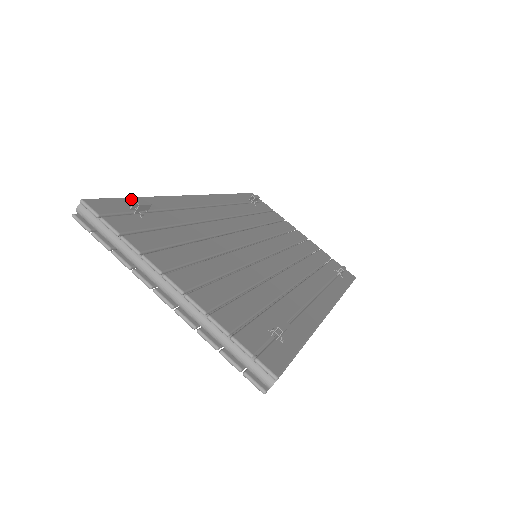
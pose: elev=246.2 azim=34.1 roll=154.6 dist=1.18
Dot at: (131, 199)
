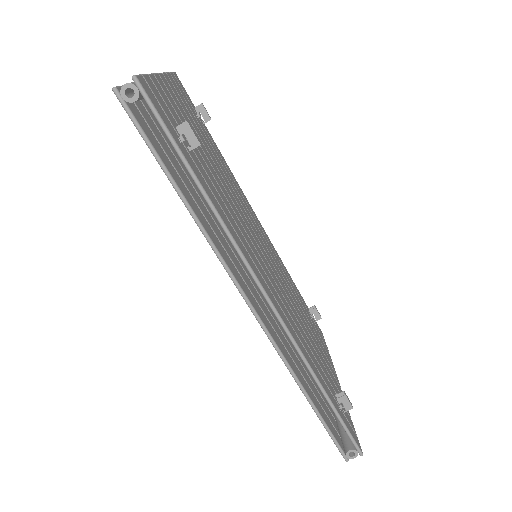
Dot at: occluded
